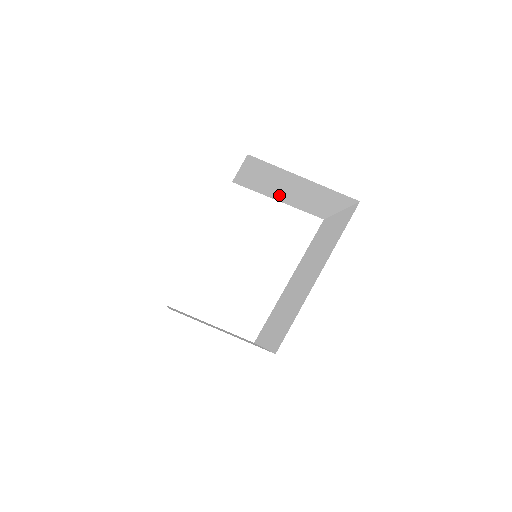
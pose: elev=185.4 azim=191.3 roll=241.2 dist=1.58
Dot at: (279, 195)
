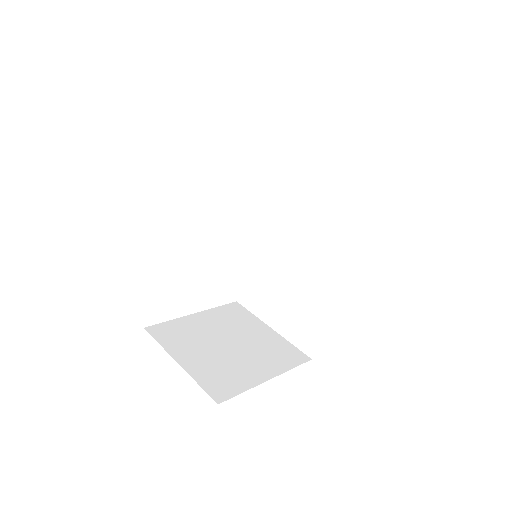
Dot at: occluded
